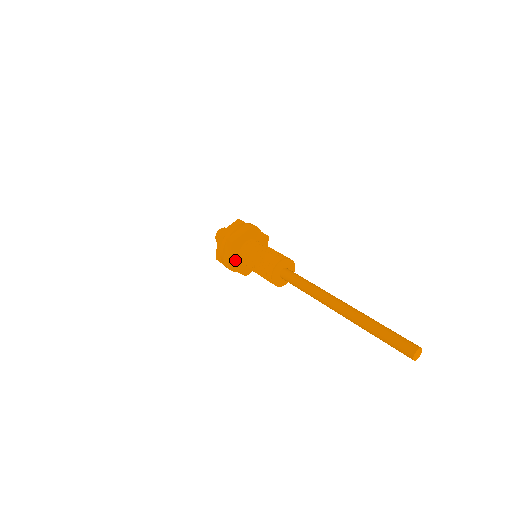
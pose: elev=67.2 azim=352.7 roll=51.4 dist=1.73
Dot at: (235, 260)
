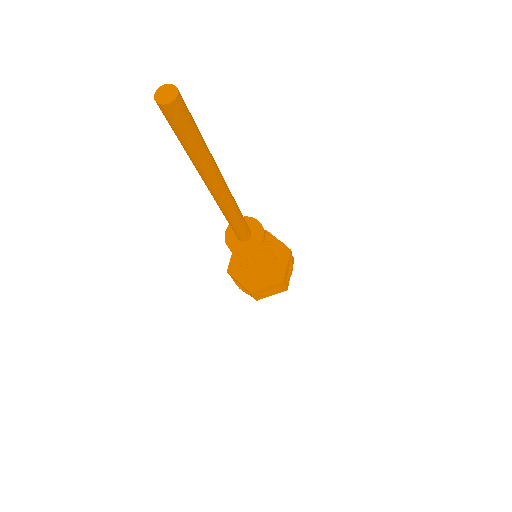
Dot at: (250, 281)
